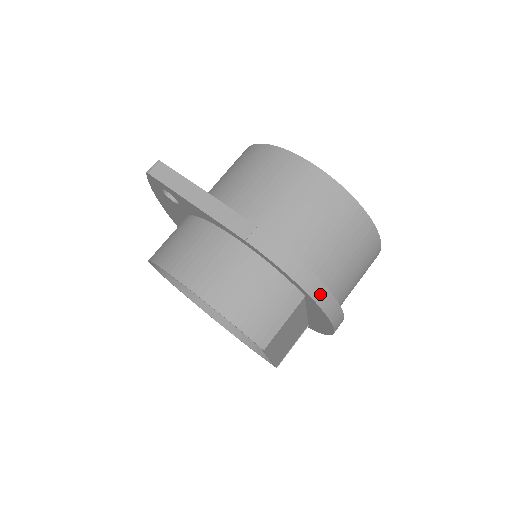
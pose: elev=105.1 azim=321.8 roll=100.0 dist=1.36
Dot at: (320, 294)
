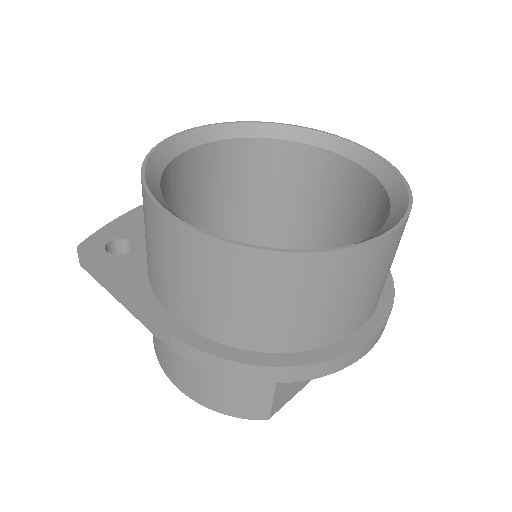
Dot at: (287, 375)
